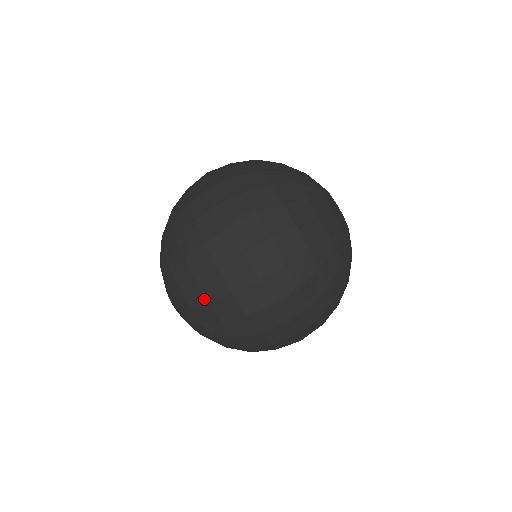
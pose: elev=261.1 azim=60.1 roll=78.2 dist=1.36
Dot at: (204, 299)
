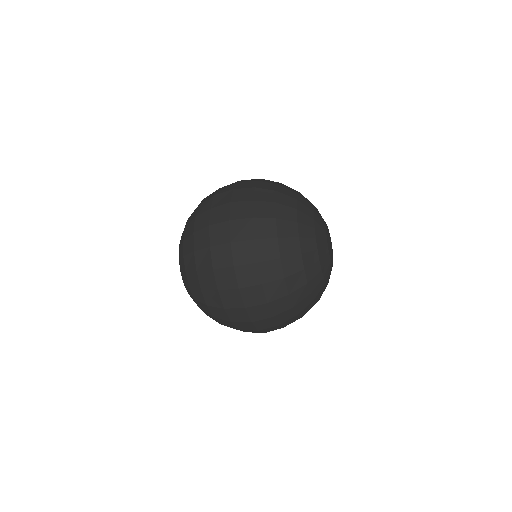
Dot at: (210, 313)
